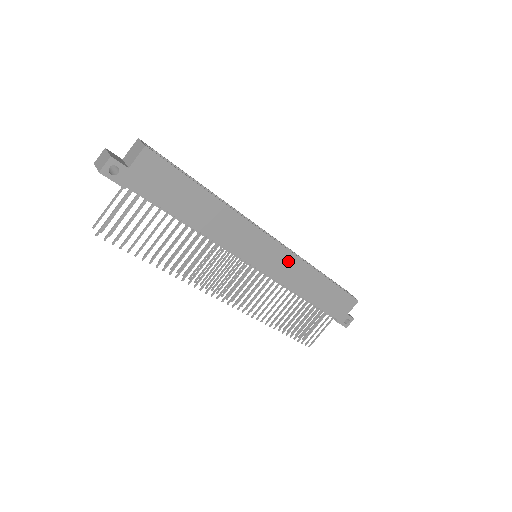
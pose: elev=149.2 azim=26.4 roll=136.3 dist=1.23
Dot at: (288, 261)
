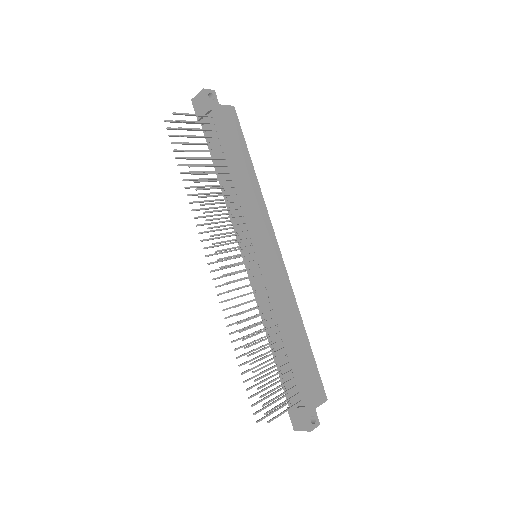
Dot at: (282, 277)
